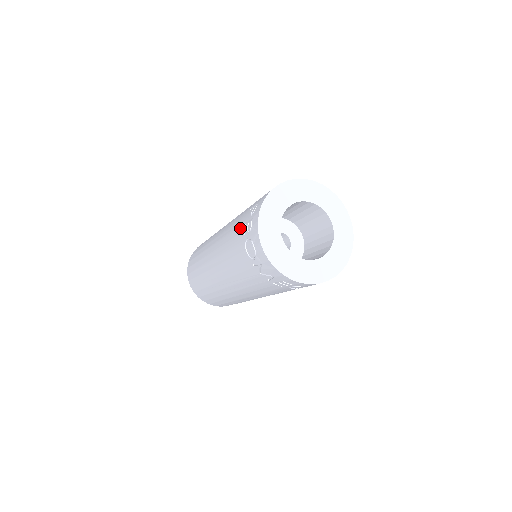
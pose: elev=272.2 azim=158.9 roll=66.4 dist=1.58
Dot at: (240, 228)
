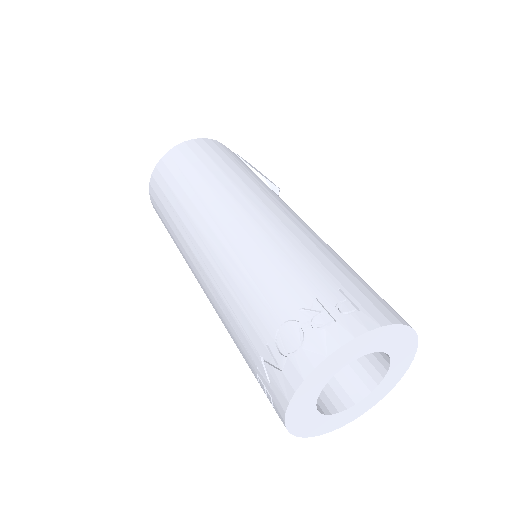
Dot at: (304, 288)
